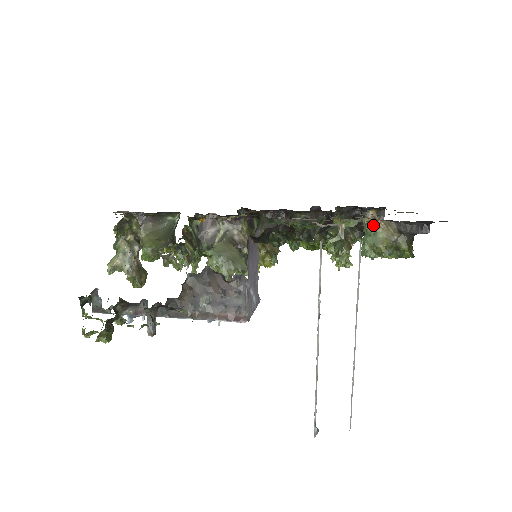
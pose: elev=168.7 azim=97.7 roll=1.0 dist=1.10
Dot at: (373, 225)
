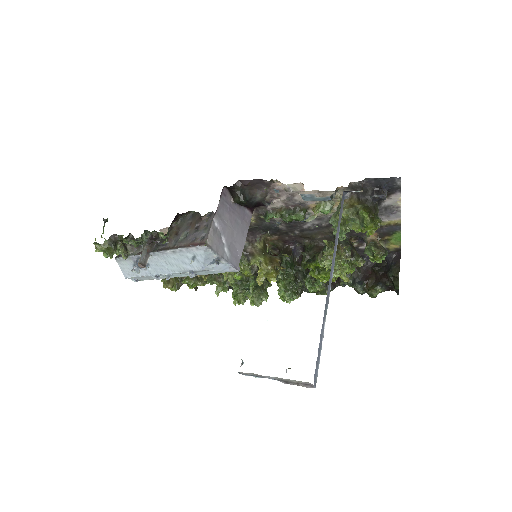
Dot at: occluded
